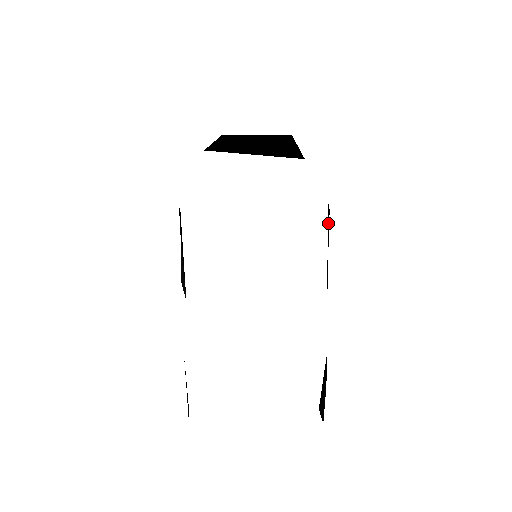
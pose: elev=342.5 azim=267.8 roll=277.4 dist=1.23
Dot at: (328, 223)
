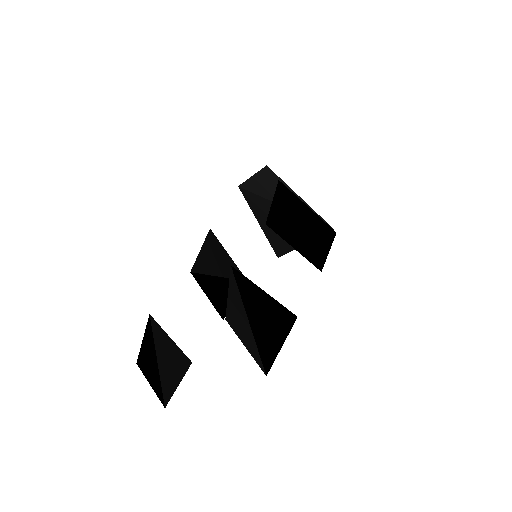
Dot at: (305, 214)
